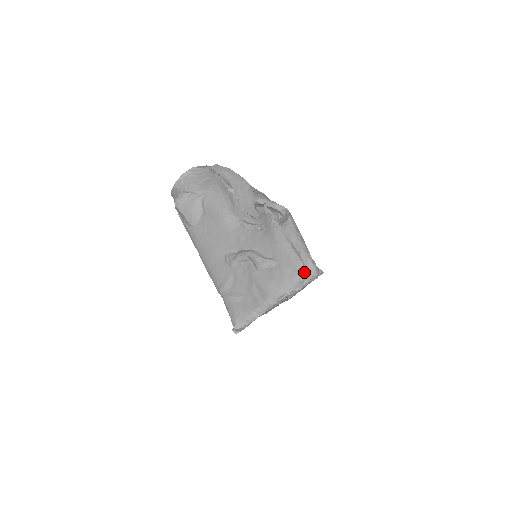
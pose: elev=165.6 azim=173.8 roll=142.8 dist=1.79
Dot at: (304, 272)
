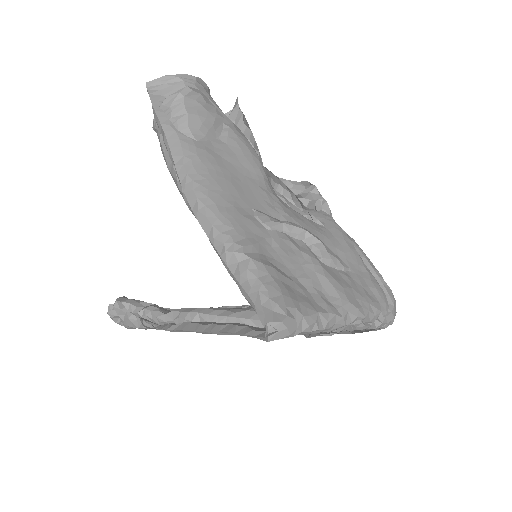
Dot at: (388, 305)
